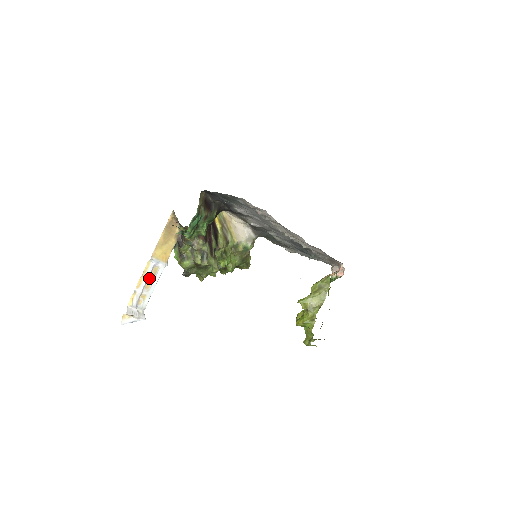
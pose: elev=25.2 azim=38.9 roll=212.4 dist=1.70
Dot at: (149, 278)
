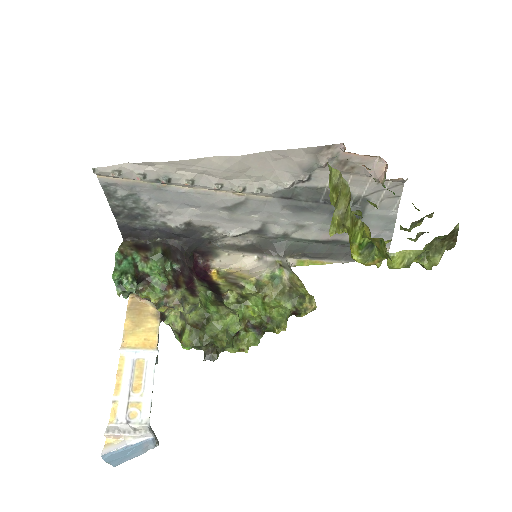
Dot at: (134, 378)
